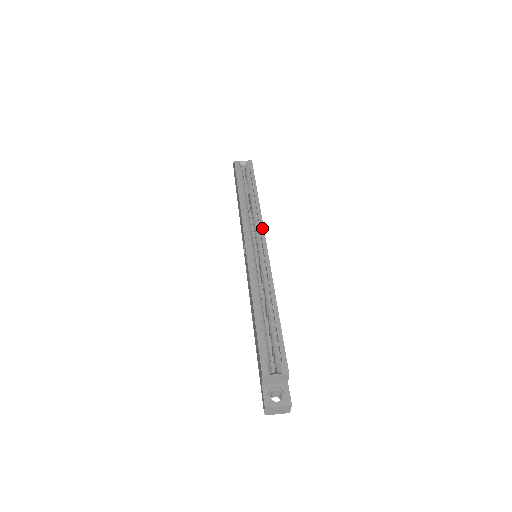
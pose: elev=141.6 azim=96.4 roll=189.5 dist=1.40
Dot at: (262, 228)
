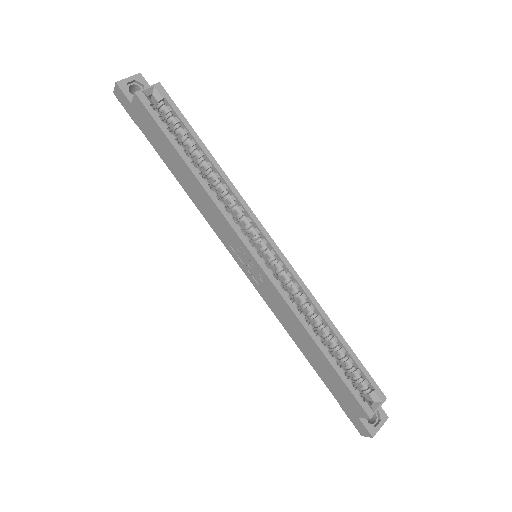
Dot at: (254, 217)
